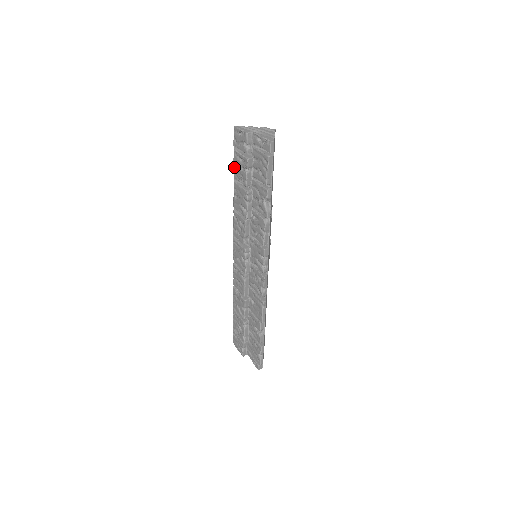
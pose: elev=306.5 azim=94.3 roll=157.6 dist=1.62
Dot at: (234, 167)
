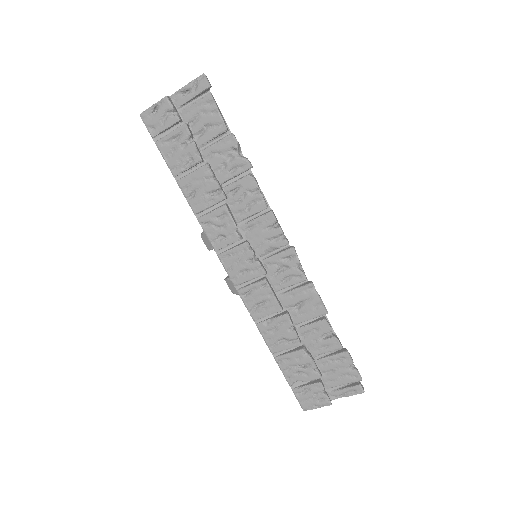
Dot at: (168, 162)
